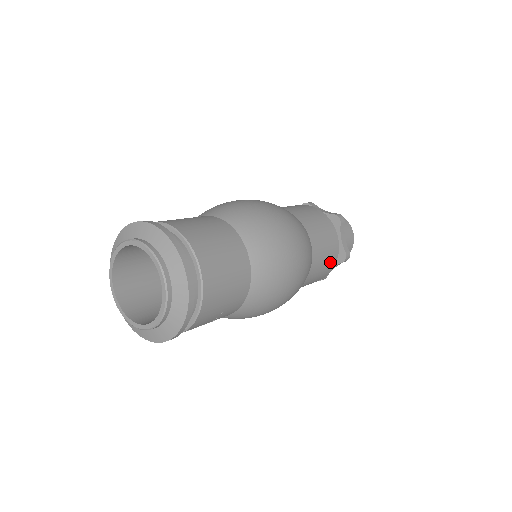
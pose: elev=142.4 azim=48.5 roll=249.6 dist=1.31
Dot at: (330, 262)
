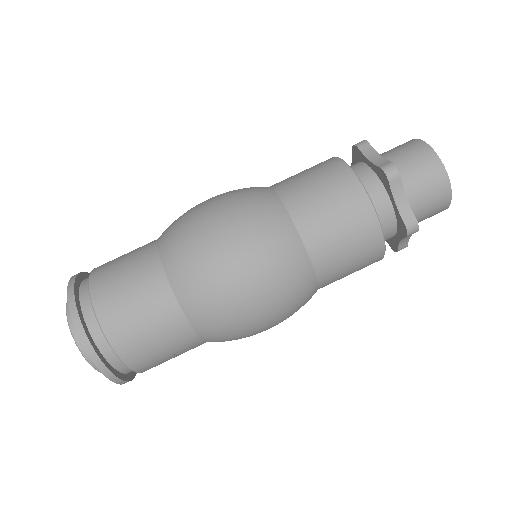
Dot at: (366, 249)
